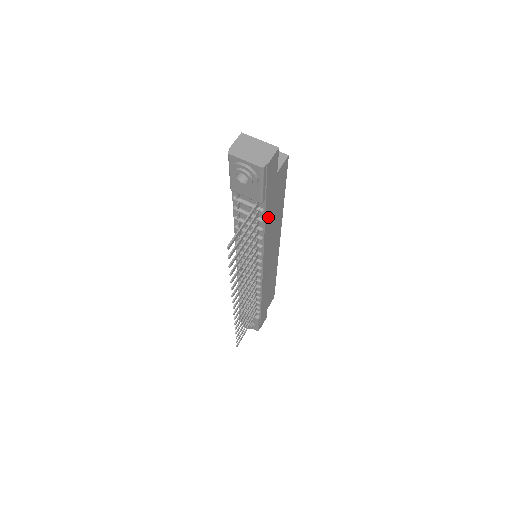
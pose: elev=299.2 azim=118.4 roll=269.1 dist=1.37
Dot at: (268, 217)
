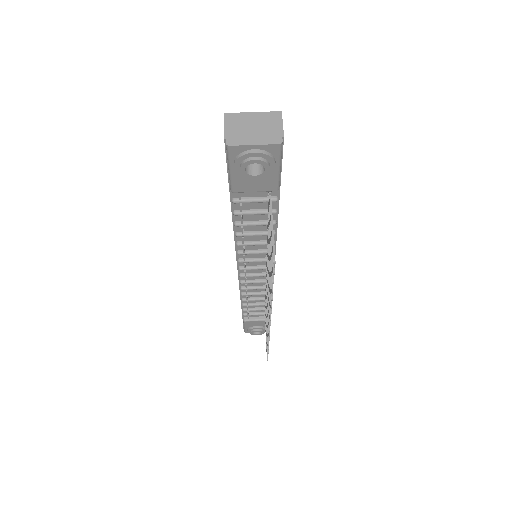
Dot at: occluded
